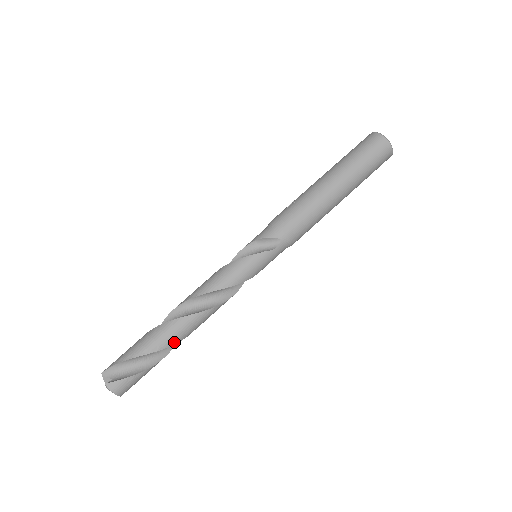
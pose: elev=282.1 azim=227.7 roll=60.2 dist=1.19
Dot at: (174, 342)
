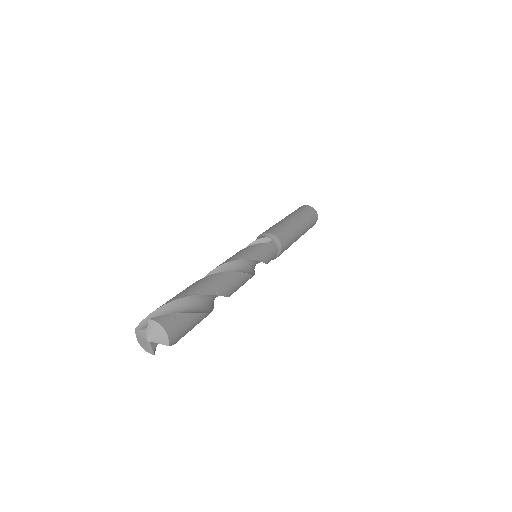
Dot at: (213, 292)
